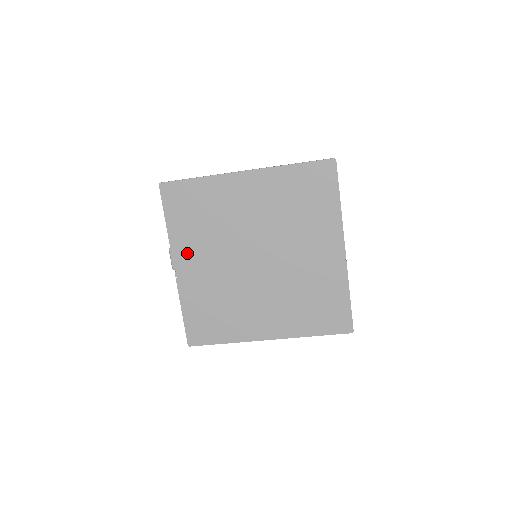
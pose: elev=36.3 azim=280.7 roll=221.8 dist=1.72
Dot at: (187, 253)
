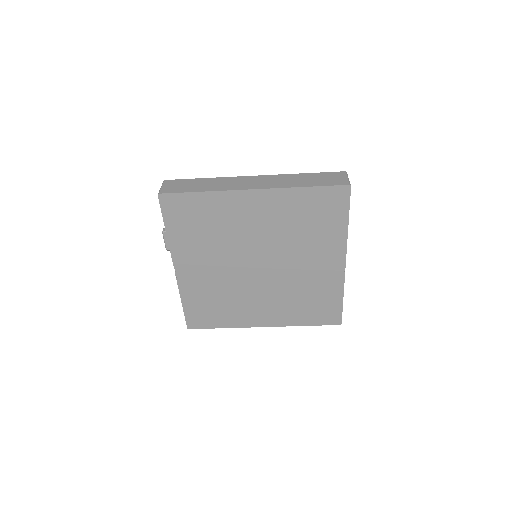
Dot at: (188, 258)
